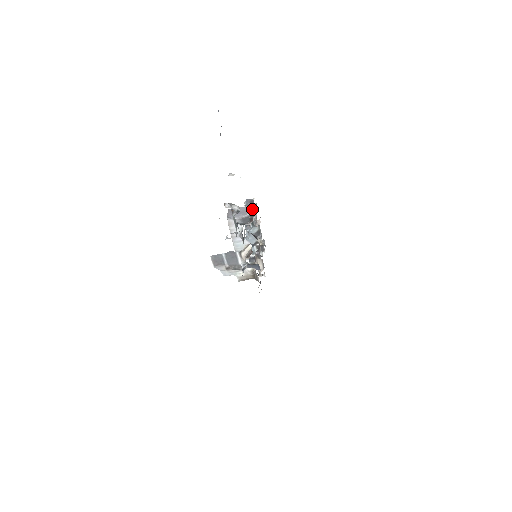
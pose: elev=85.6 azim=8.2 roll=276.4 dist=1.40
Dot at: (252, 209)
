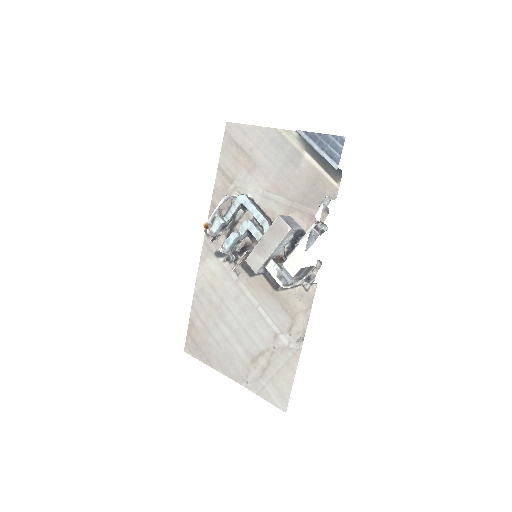
Dot at: (262, 210)
